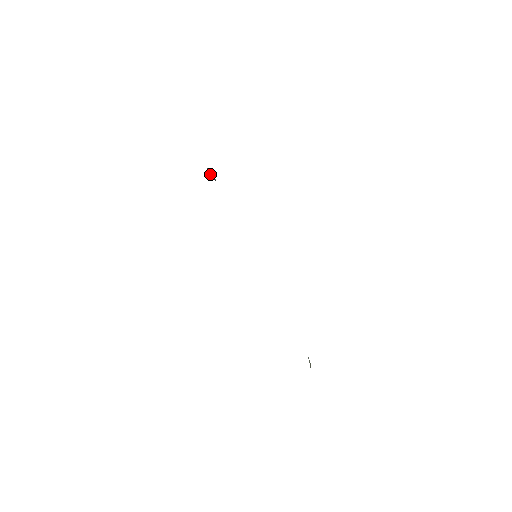
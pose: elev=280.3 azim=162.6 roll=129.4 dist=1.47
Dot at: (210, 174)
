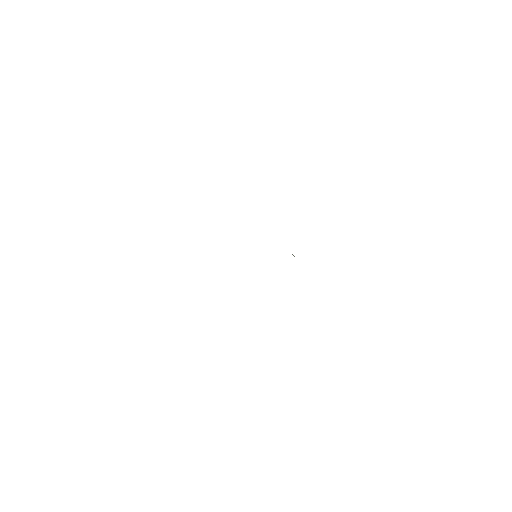
Dot at: occluded
